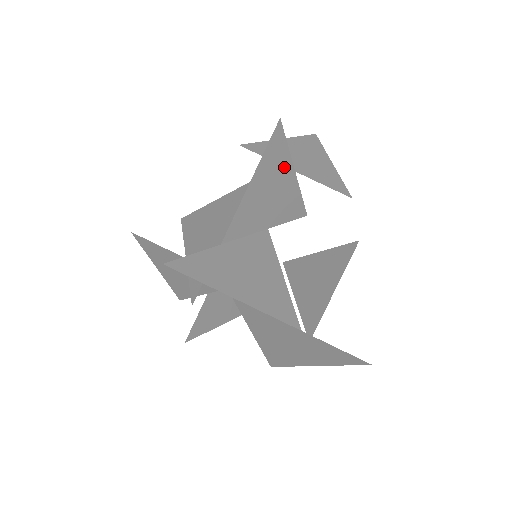
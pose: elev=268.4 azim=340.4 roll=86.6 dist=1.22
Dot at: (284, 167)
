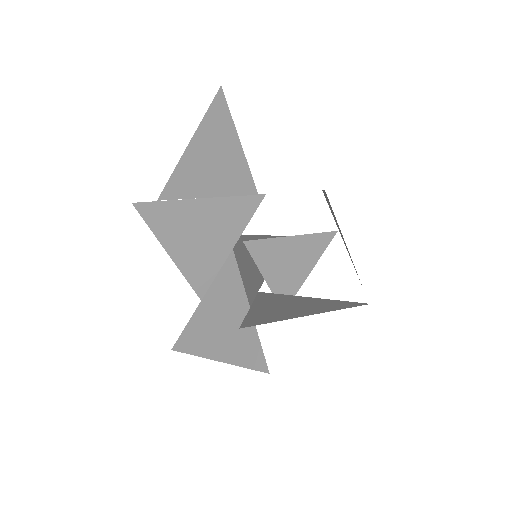
Dot at: (187, 211)
